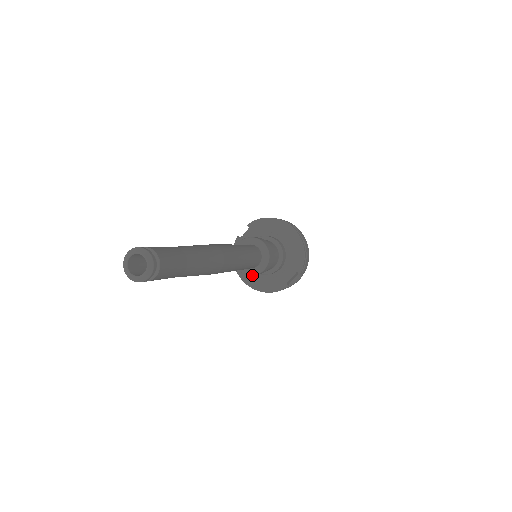
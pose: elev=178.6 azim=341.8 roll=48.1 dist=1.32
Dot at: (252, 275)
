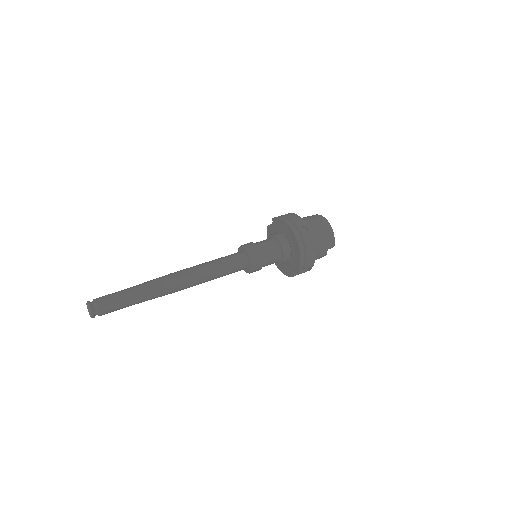
Dot at: (247, 272)
